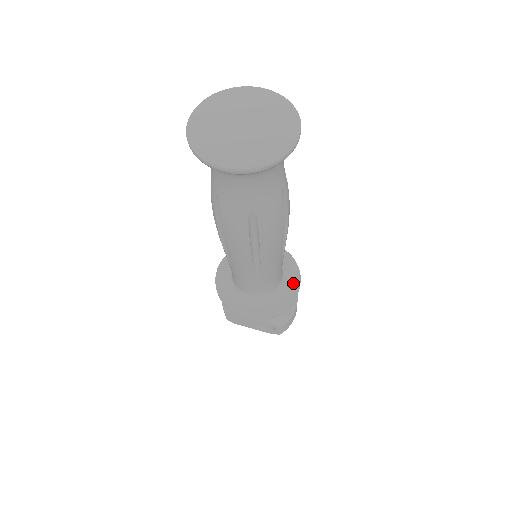
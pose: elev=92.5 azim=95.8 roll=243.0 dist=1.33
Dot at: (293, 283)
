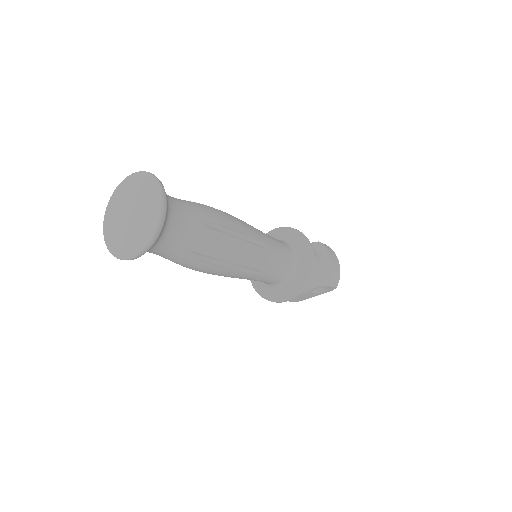
Dot at: (305, 250)
